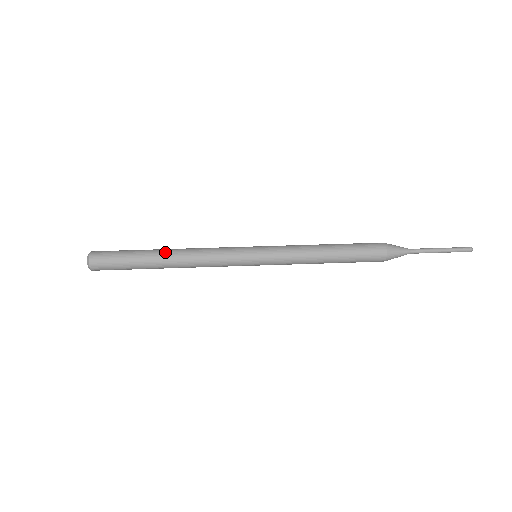
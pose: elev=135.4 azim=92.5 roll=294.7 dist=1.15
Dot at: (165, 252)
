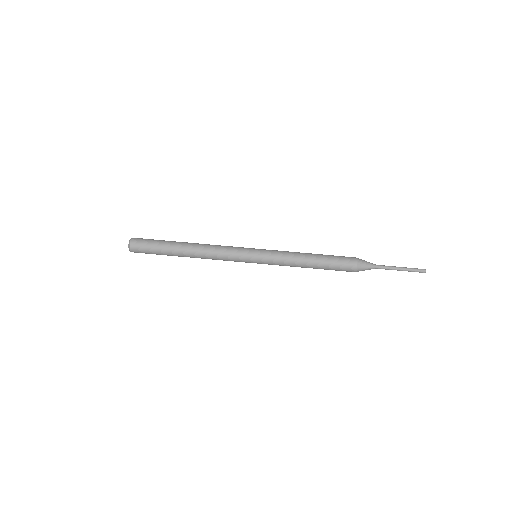
Dot at: (186, 250)
